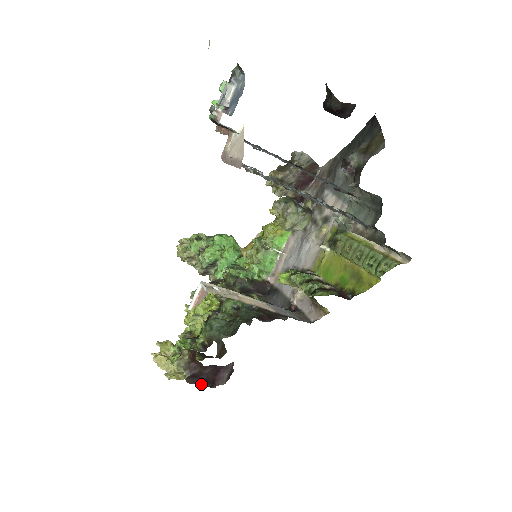
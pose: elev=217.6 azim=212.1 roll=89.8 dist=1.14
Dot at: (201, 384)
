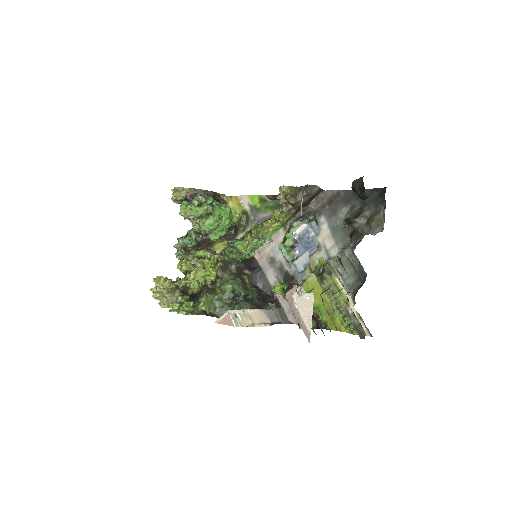
Dot at: occluded
